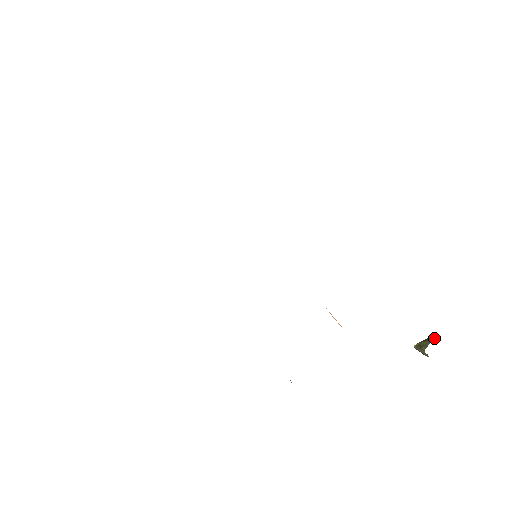
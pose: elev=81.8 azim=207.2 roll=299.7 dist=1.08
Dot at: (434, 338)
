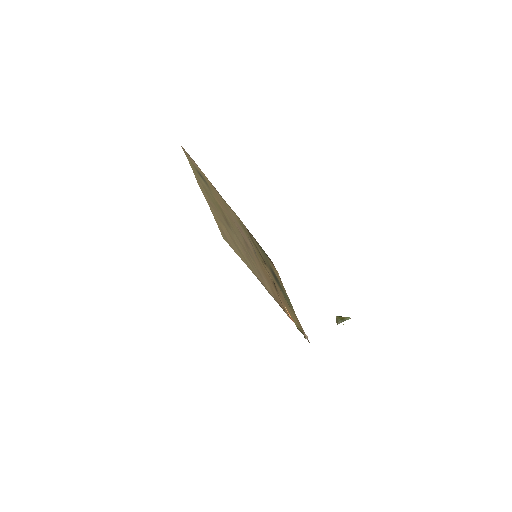
Dot at: occluded
